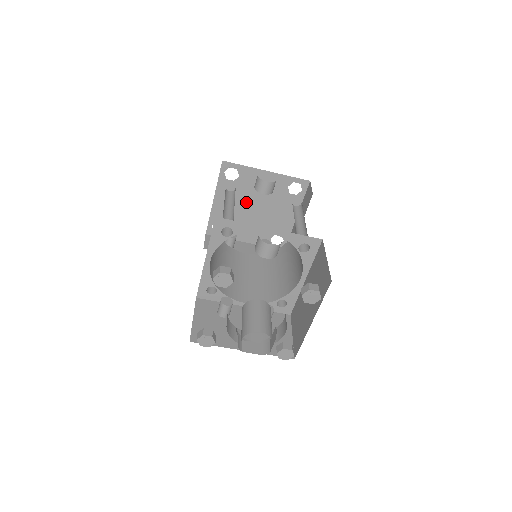
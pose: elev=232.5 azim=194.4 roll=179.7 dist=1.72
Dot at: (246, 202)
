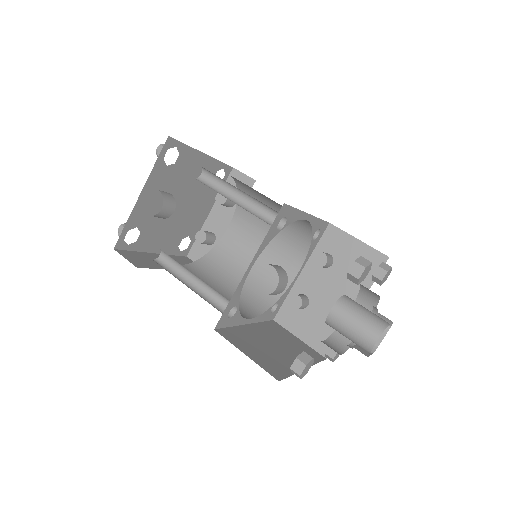
Dot at: occluded
